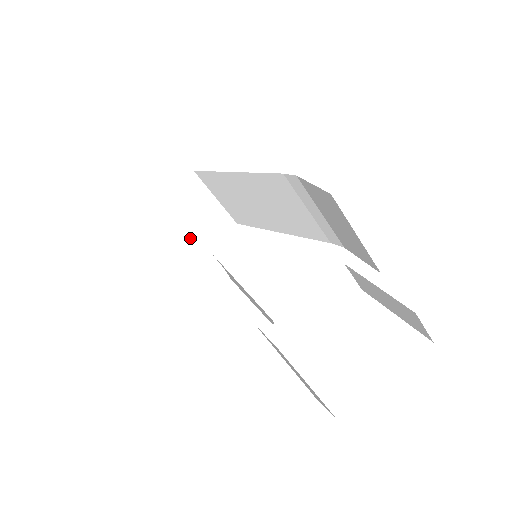
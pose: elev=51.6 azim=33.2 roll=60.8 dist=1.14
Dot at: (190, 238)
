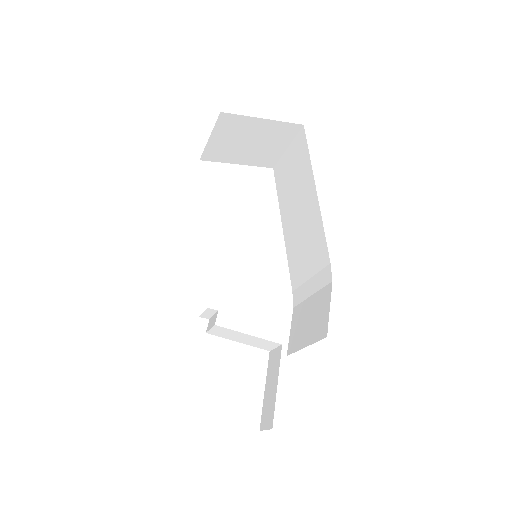
Dot at: (241, 147)
